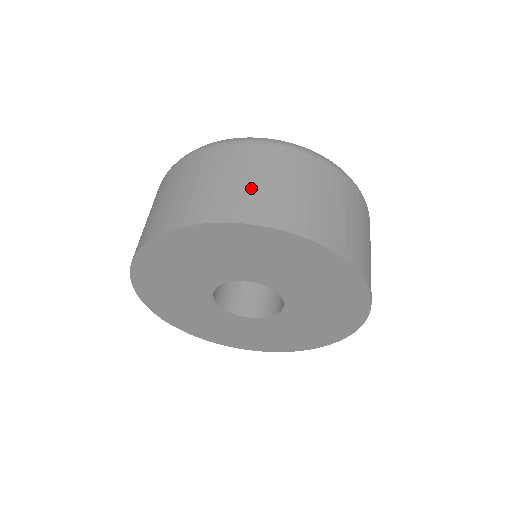
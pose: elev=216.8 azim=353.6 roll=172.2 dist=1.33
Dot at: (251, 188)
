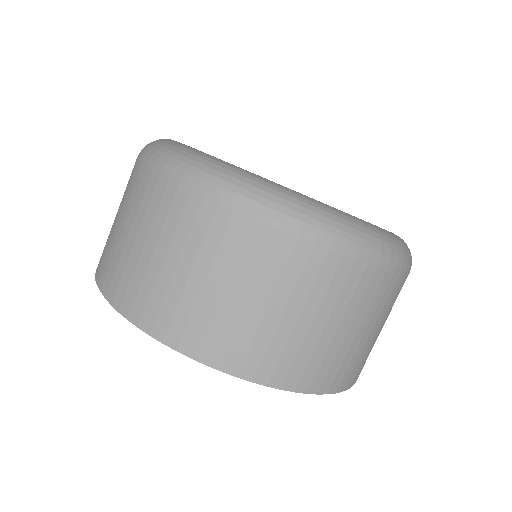
Dot at: (247, 317)
